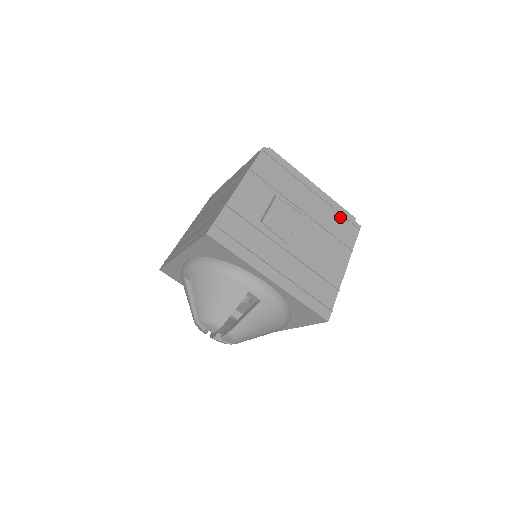
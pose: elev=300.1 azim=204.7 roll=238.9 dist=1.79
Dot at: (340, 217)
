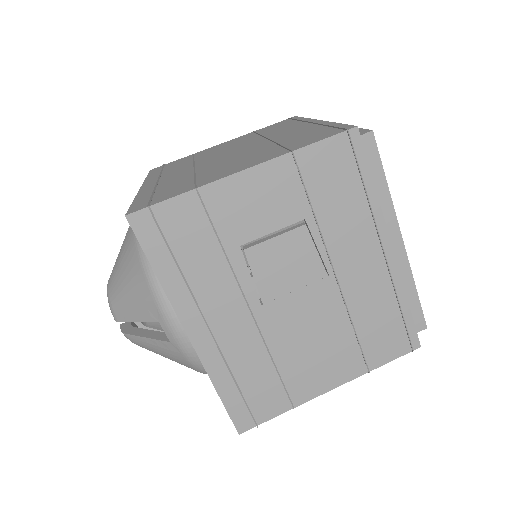
Dot at: (396, 315)
